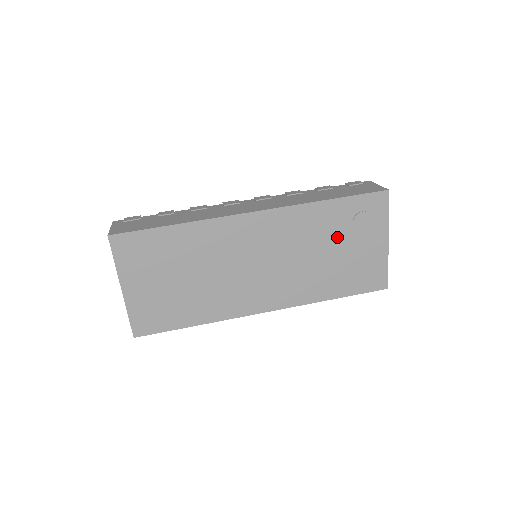
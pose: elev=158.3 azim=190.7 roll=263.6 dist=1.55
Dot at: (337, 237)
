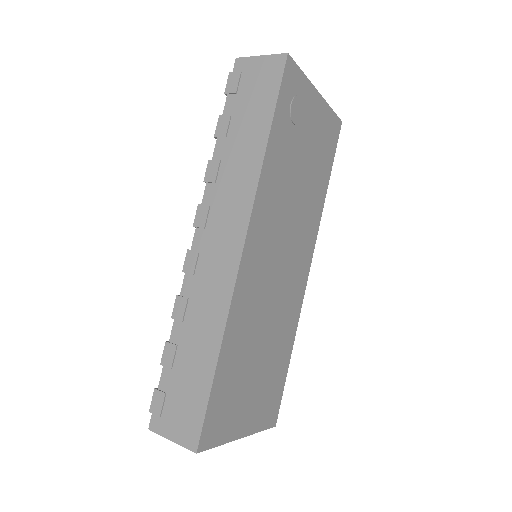
Dot at: (295, 153)
